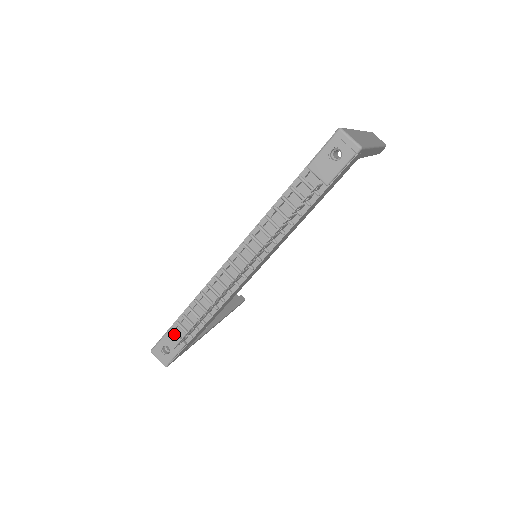
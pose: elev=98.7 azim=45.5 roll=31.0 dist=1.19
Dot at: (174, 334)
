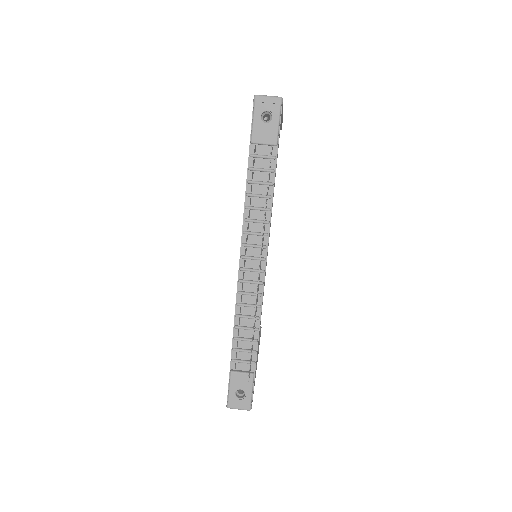
Dot at: (238, 373)
